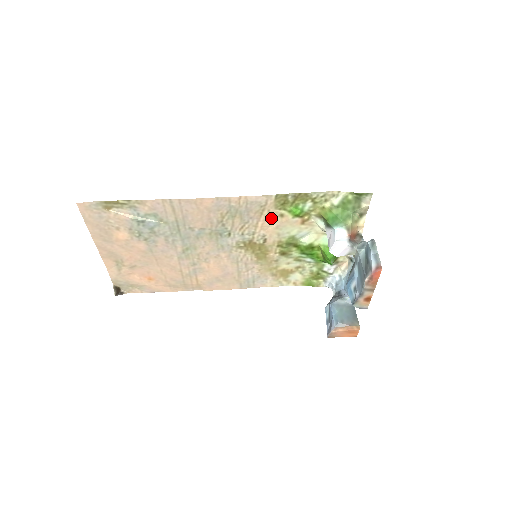
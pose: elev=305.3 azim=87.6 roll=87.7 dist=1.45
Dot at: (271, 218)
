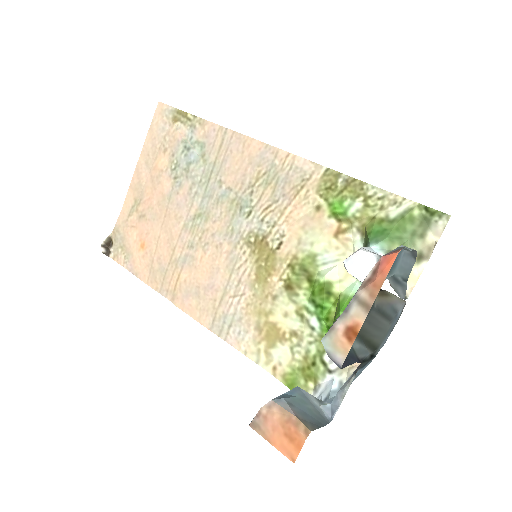
Dot at: (305, 207)
